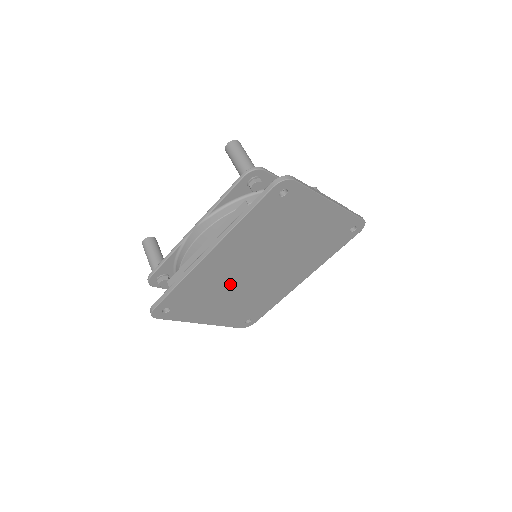
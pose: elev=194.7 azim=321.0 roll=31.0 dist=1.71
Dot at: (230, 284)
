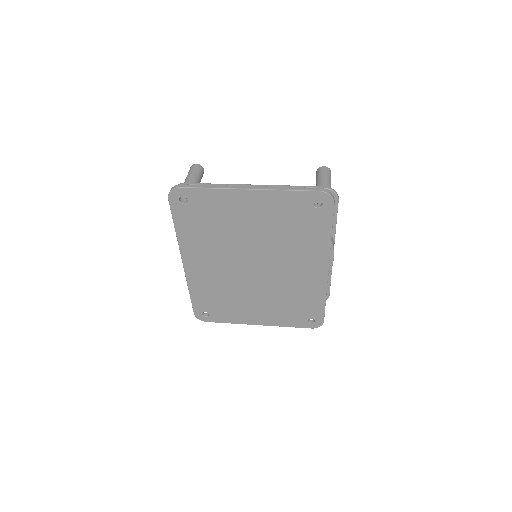
Dot at: (238, 286)
